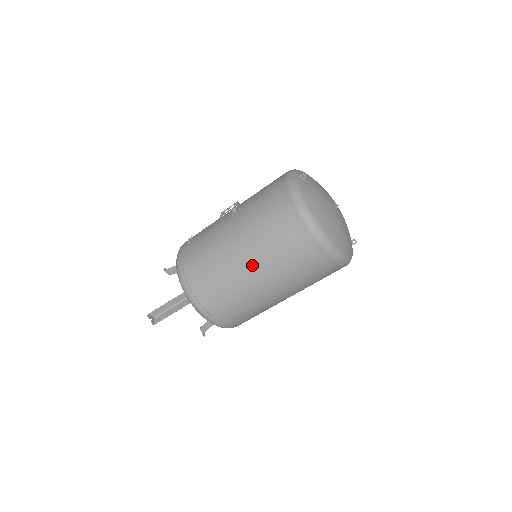
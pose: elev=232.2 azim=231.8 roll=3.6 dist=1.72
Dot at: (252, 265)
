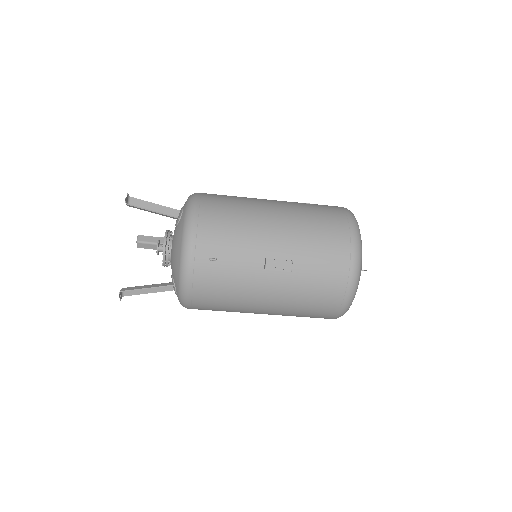
Dot at: occluded
